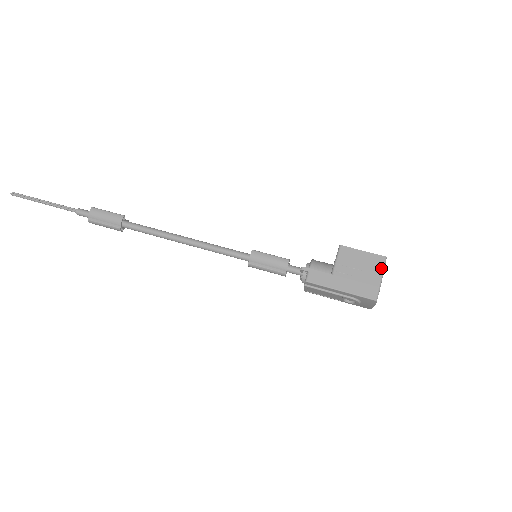
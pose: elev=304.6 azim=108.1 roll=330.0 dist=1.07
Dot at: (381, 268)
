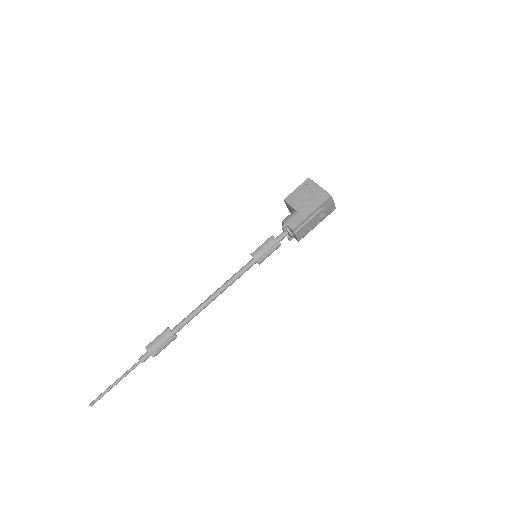
Dot at: (313, 183)
